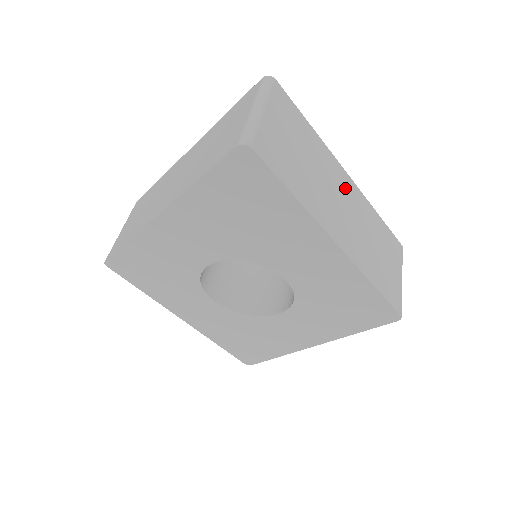
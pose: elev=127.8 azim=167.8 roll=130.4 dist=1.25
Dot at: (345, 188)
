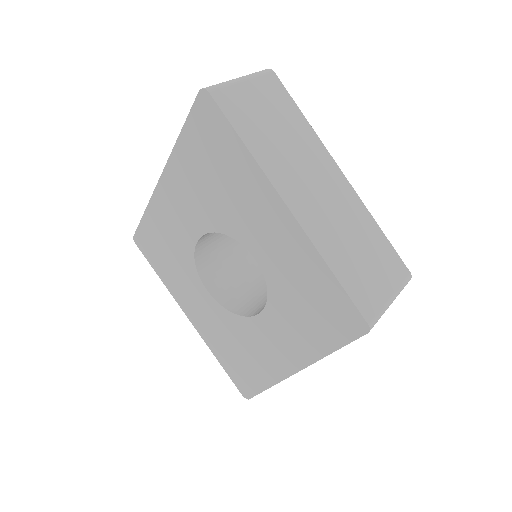
Dot at: (331, 179)
